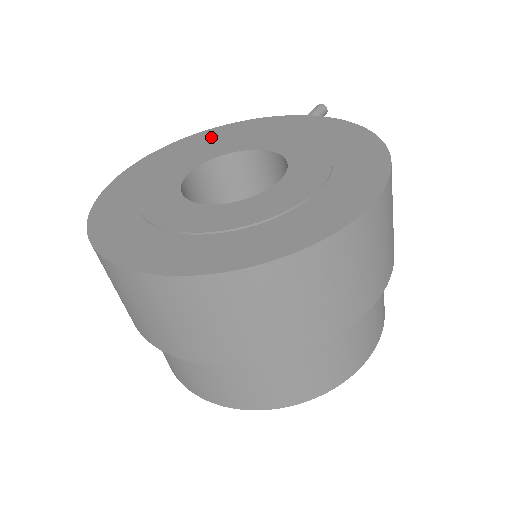
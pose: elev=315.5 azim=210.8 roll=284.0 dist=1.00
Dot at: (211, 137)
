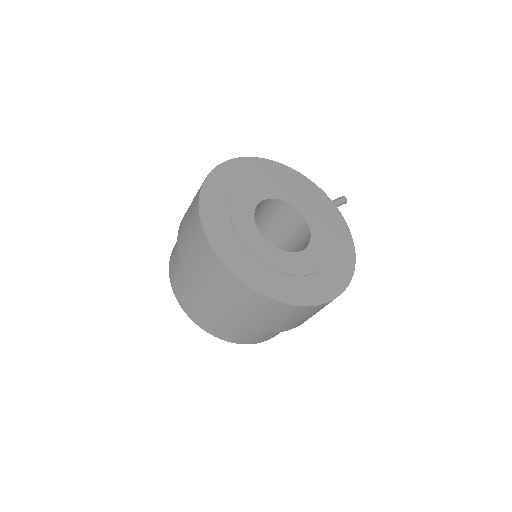
Dot at: (283, 175)
